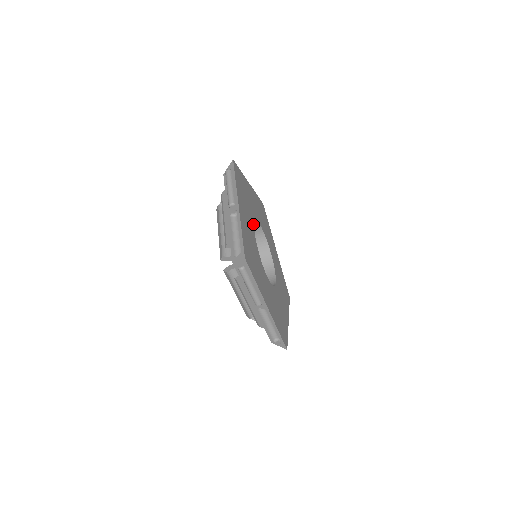
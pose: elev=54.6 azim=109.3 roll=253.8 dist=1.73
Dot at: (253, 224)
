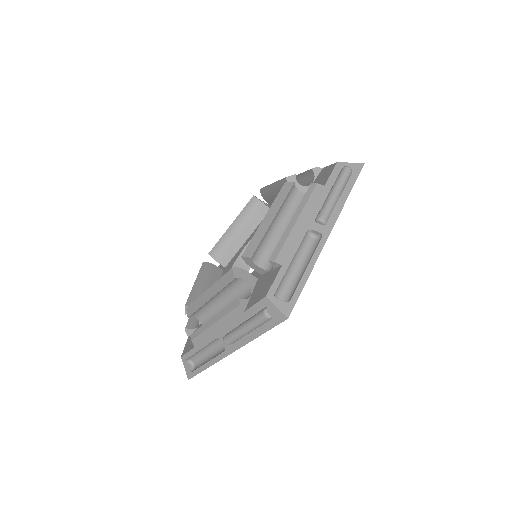
Dot at: occluded
